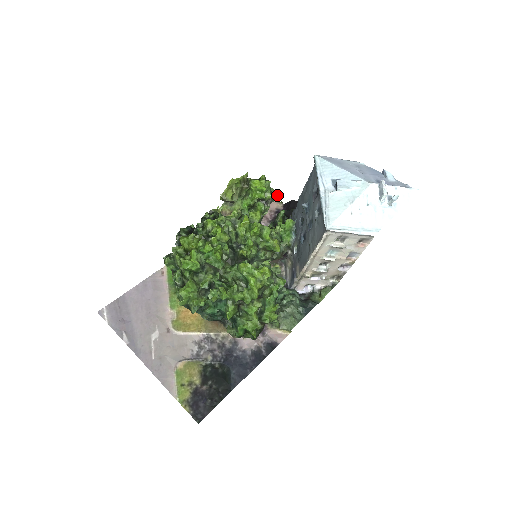
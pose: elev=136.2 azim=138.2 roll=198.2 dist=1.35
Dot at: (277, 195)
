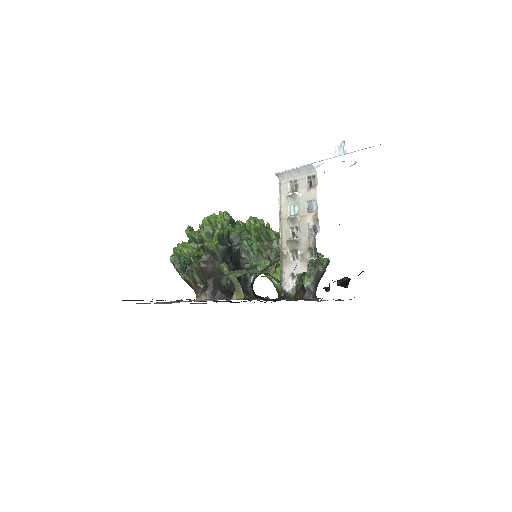
Dot at: (323, 258)
